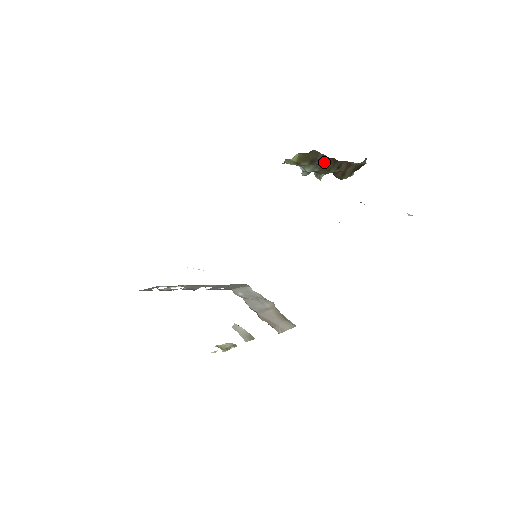
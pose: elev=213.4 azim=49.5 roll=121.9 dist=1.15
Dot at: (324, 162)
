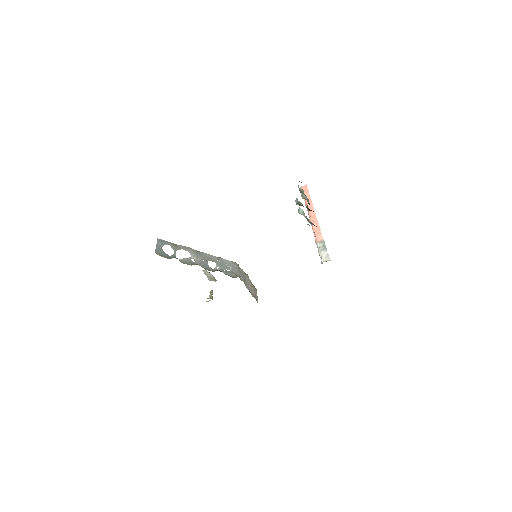
Dot at: occluded
